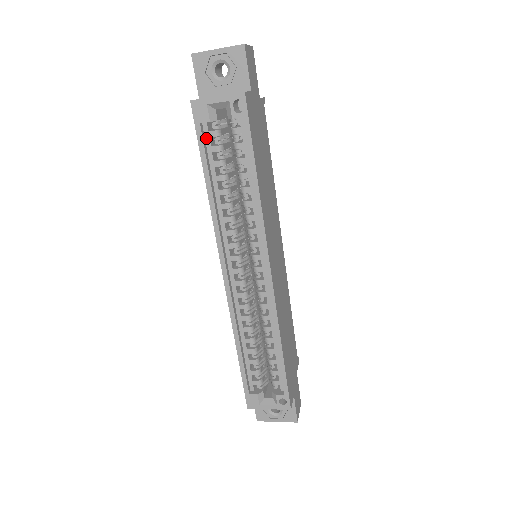
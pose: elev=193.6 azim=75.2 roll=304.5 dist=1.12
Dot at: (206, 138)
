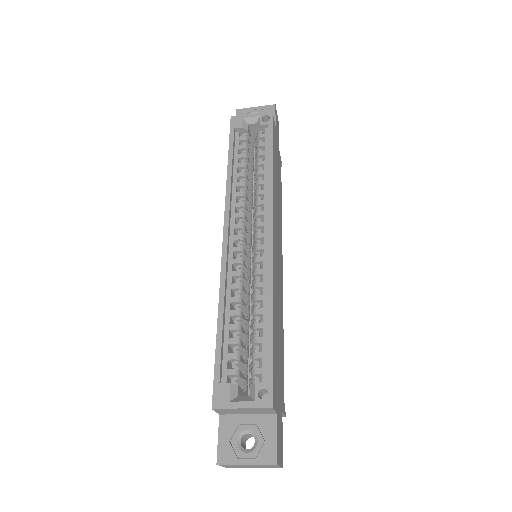
Dot at: (236, 141)
